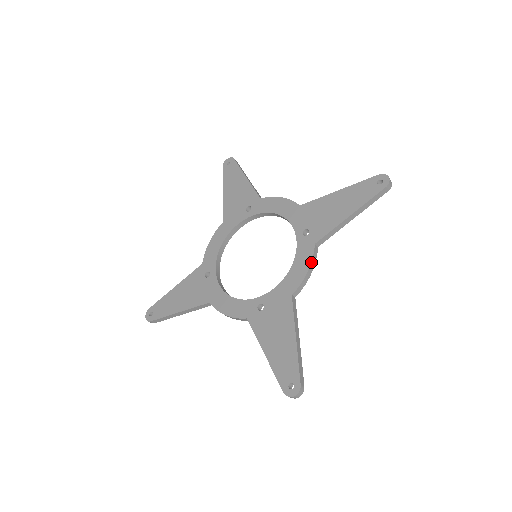
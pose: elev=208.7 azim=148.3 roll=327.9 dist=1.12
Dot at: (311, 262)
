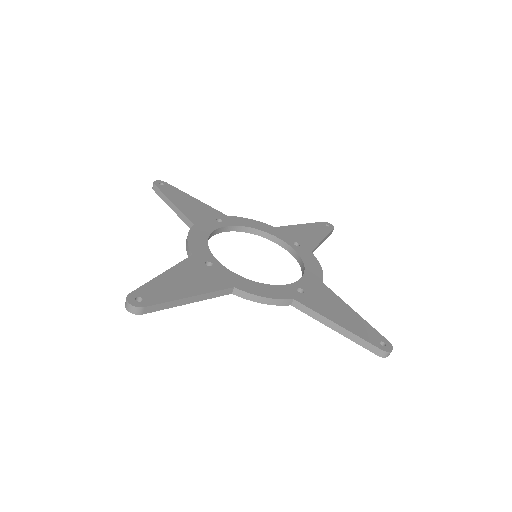
Dot at: (275, 298)
